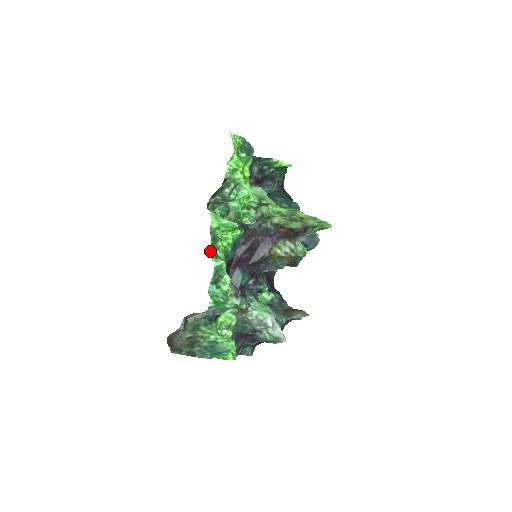
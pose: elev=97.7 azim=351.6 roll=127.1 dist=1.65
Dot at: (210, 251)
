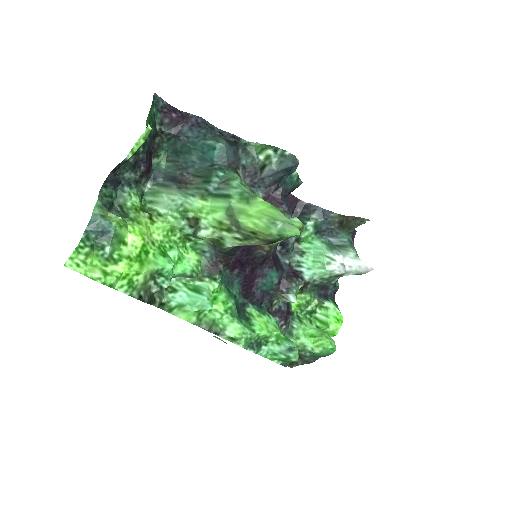
Dot at: occluded
